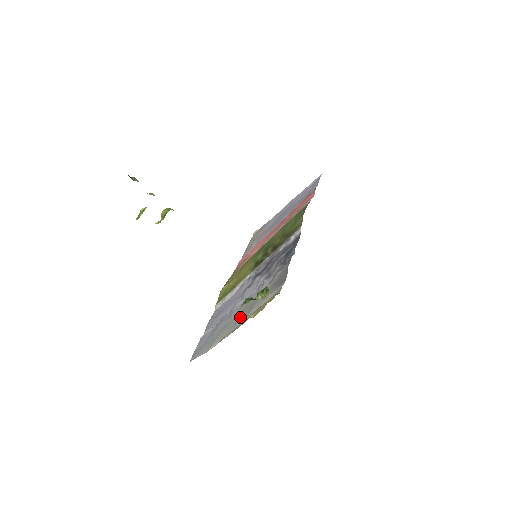
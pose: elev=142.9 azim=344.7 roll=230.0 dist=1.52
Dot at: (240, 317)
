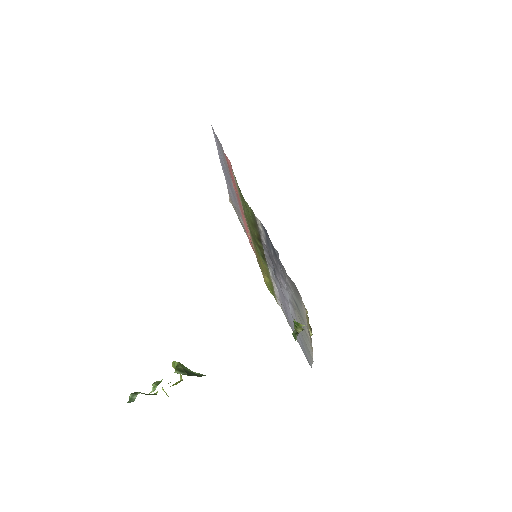
Dot at: occluded
